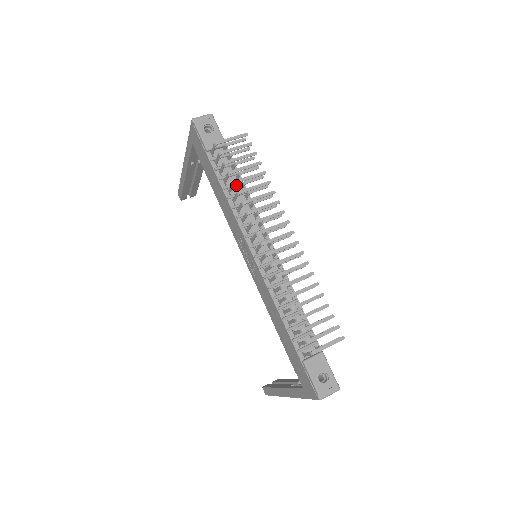
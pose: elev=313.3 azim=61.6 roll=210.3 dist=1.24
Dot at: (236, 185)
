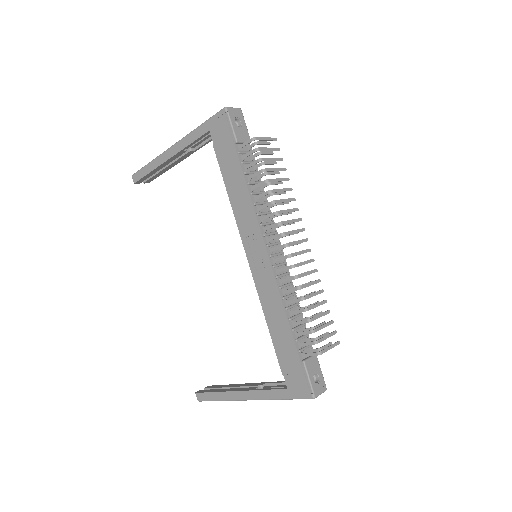
Dot at: (257, 183)
